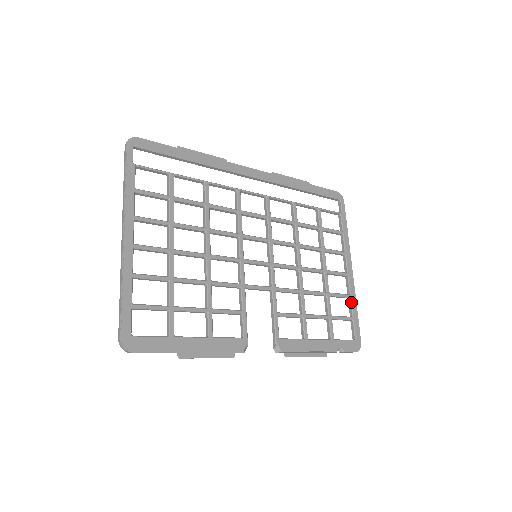
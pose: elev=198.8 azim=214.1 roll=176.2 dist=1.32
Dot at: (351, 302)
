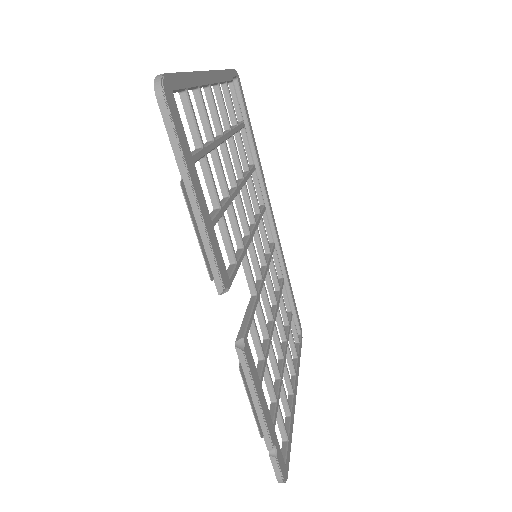
Dot at: (290, 420)
